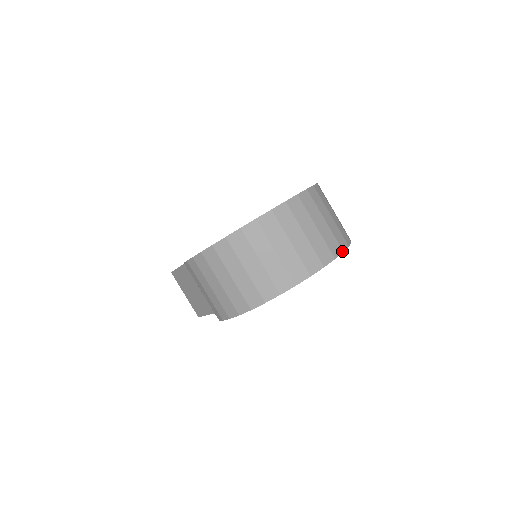
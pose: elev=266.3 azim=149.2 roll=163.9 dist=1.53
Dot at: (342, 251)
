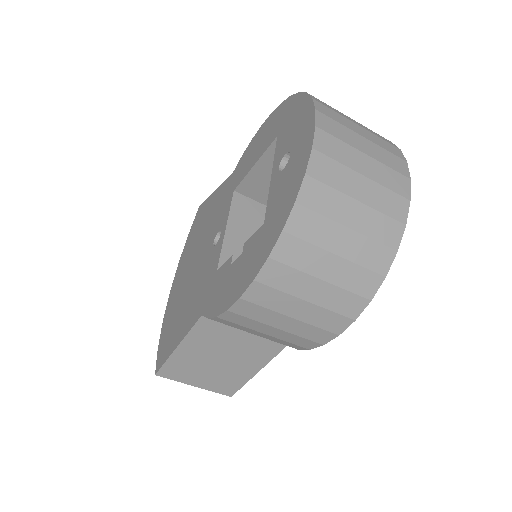
Dot at: (390, 142)
